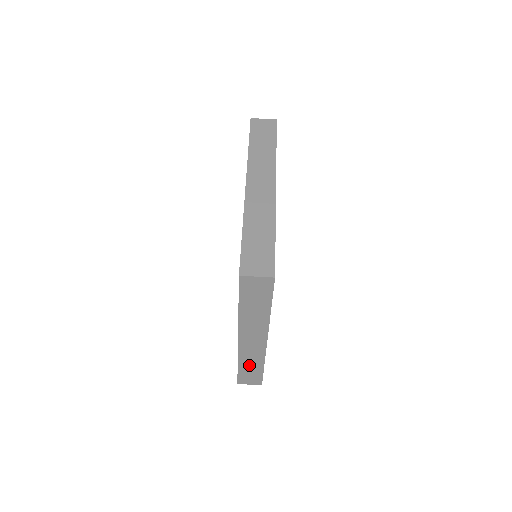
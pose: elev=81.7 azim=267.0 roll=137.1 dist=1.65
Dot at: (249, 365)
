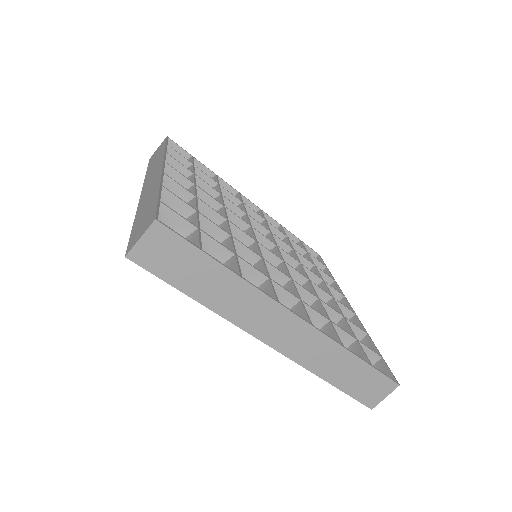
Dot at: occluded
